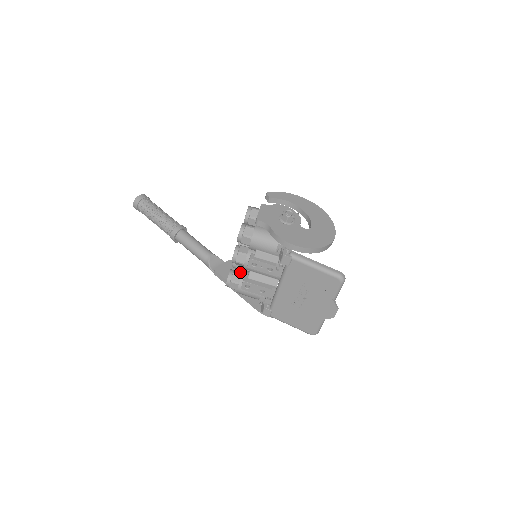
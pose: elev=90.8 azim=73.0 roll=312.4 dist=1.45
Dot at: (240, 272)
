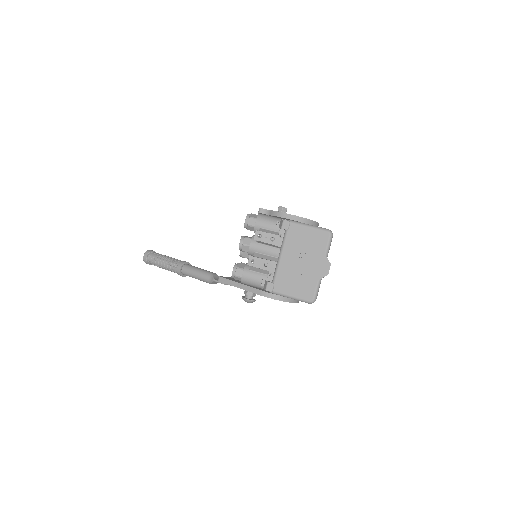
Dot at: occluded
